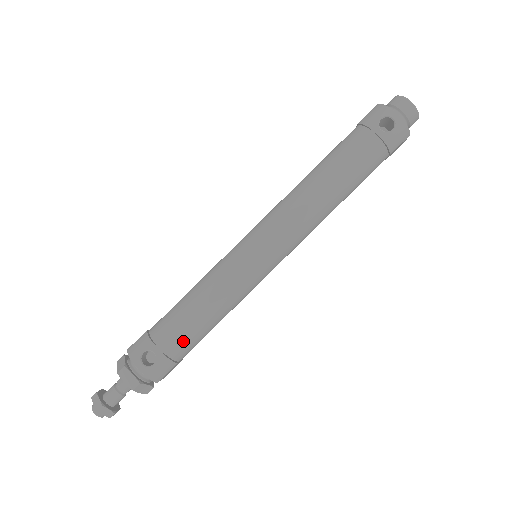
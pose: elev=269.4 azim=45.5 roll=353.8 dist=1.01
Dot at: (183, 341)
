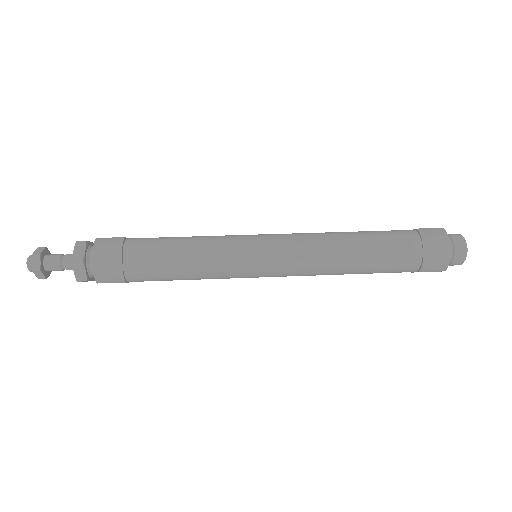
Dot at: (147, 240)
